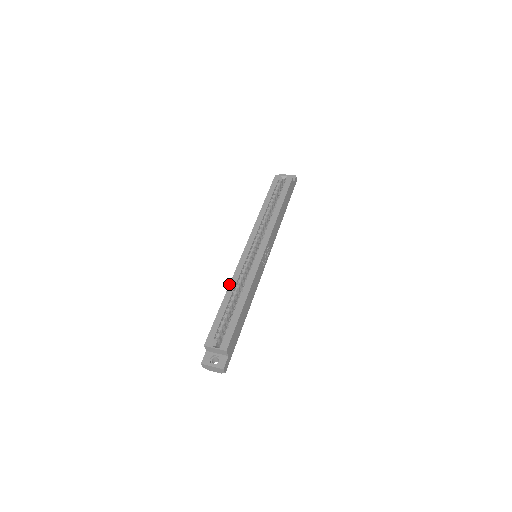
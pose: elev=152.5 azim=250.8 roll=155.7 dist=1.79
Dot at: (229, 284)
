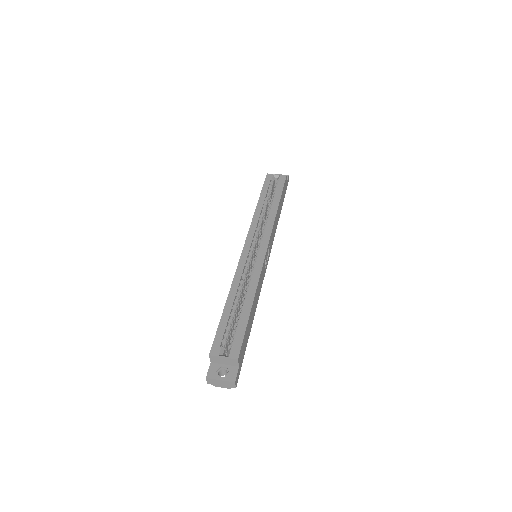
Dot at: (231, 285)
